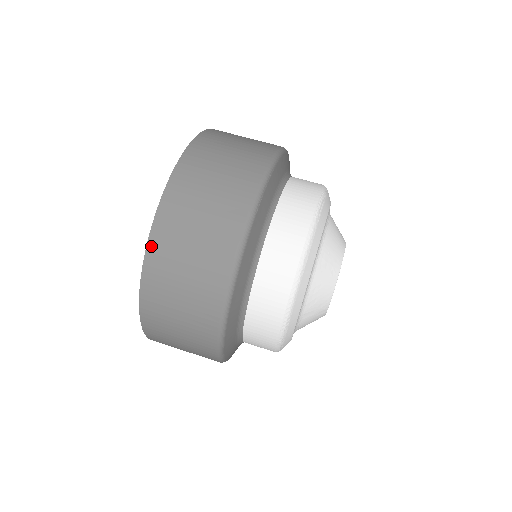
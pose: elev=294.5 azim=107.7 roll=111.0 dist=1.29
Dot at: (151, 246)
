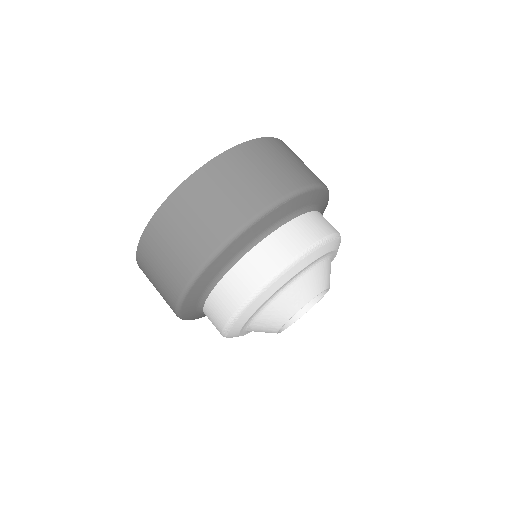
Dot at: (167, 204)
